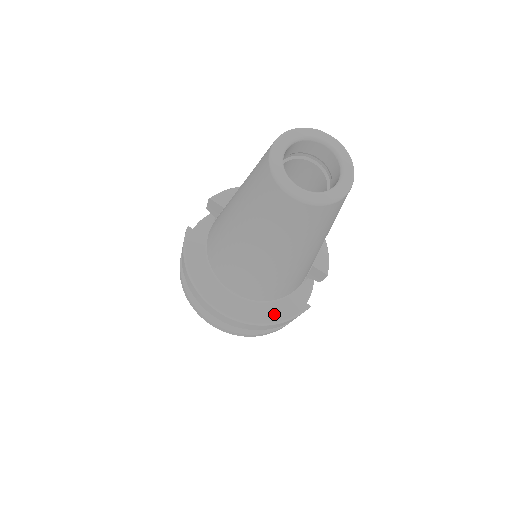
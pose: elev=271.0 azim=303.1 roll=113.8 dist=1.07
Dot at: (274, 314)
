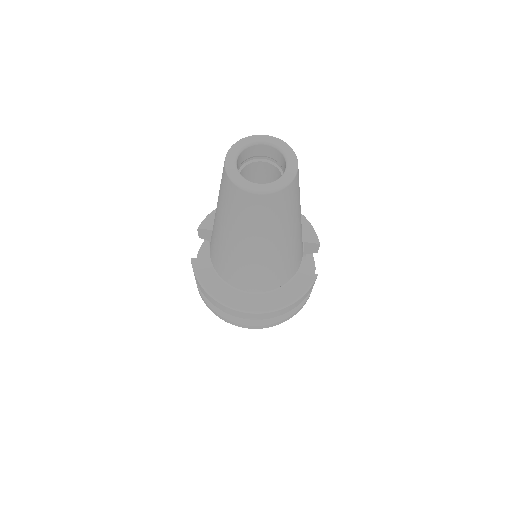
Dot at: (291, 294)
